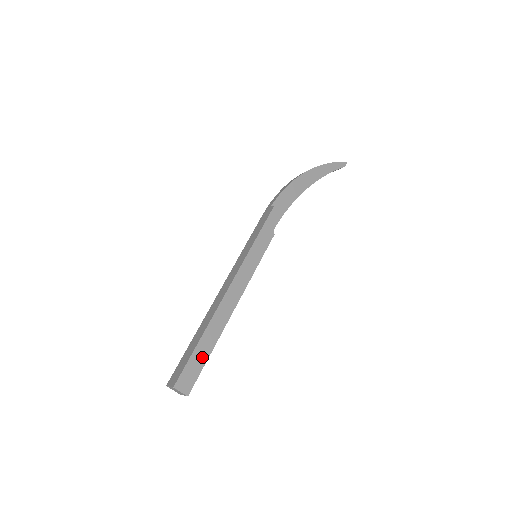
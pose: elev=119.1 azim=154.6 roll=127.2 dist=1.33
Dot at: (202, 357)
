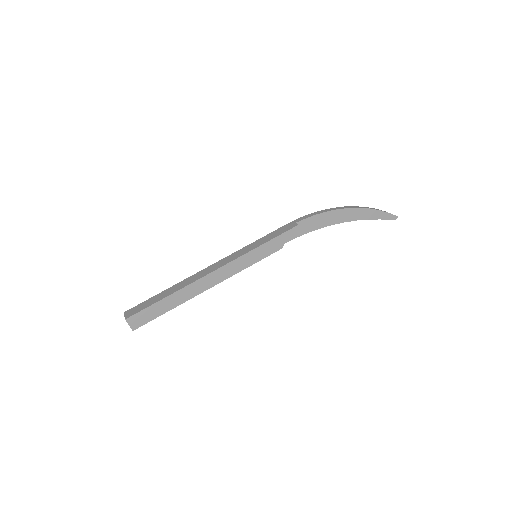
Dot at: (160, 310)
